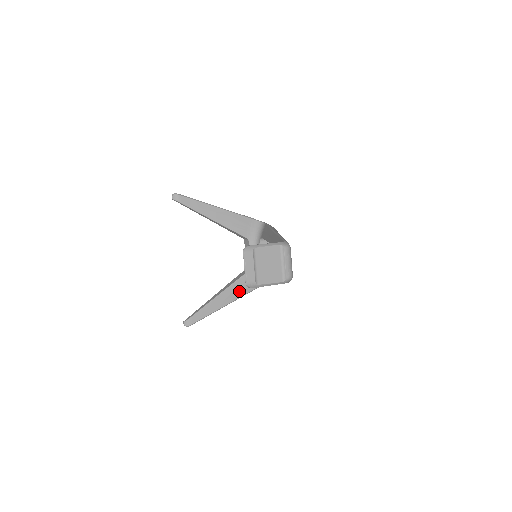
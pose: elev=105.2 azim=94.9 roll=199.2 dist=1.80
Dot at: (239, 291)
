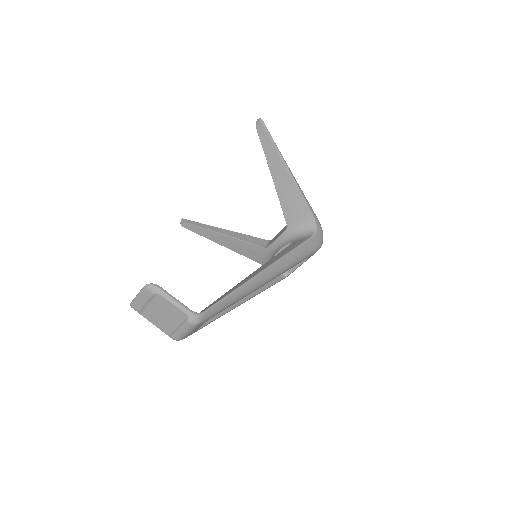
Dot at: (242, 250)
